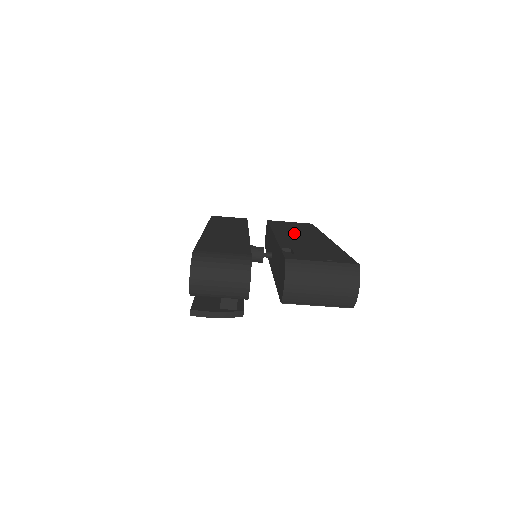
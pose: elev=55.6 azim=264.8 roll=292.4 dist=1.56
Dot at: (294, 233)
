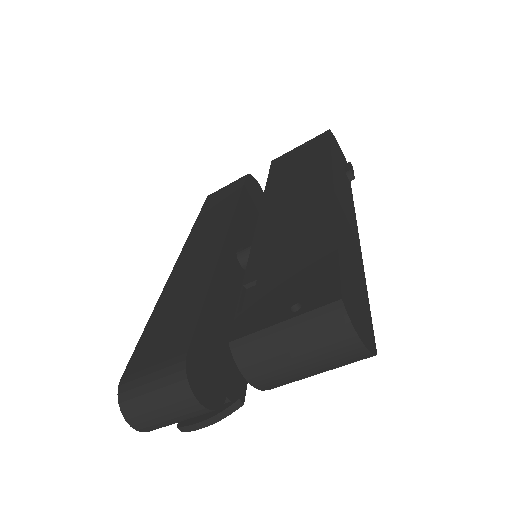
Dot at: (287, 196)
